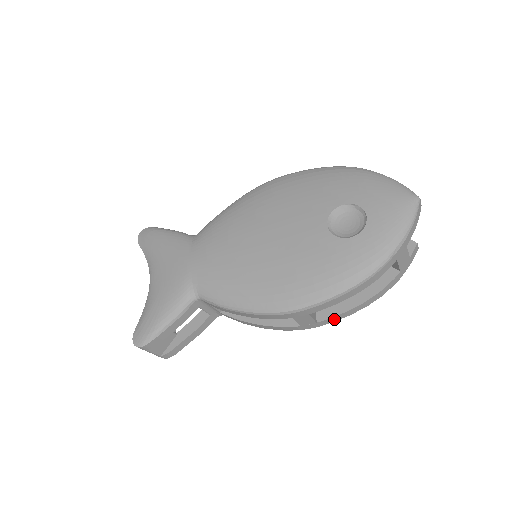
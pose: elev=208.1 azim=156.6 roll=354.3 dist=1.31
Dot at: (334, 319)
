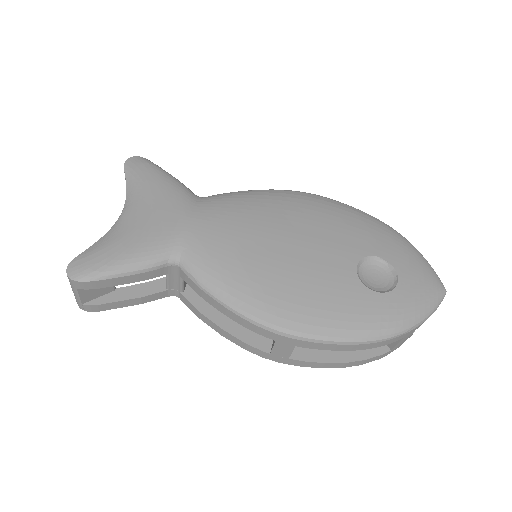
Dot at: (306, 364)
